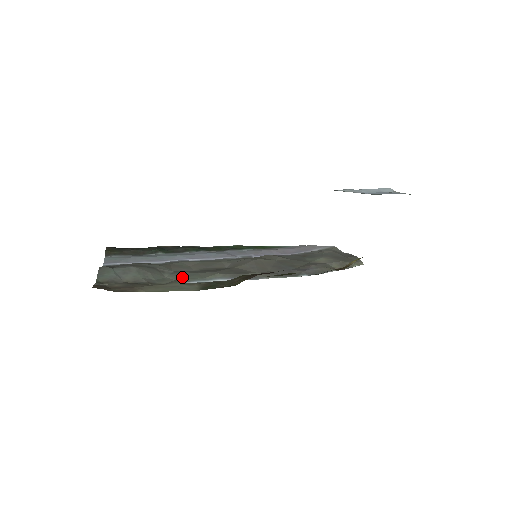
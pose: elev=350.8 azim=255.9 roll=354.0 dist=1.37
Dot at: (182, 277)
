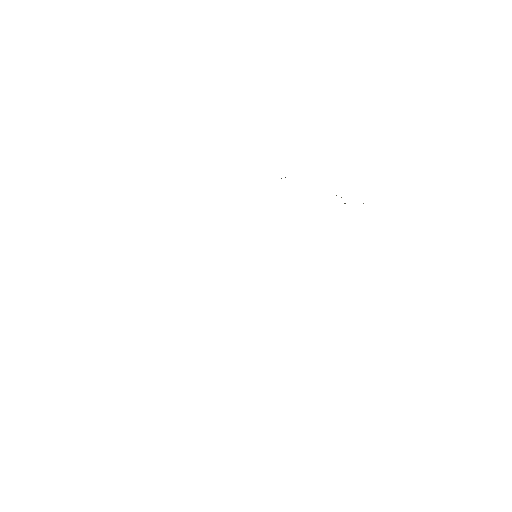
Dot at: occluded
